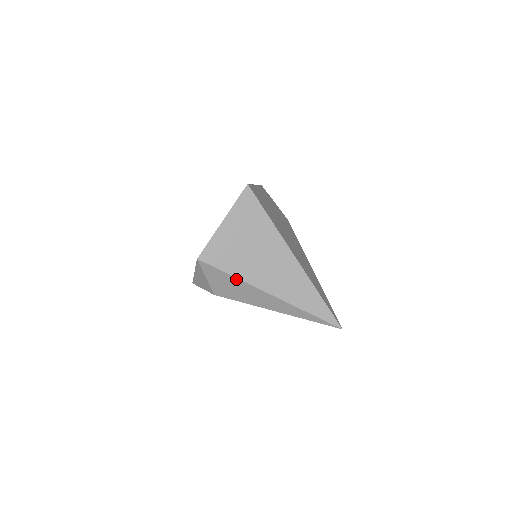
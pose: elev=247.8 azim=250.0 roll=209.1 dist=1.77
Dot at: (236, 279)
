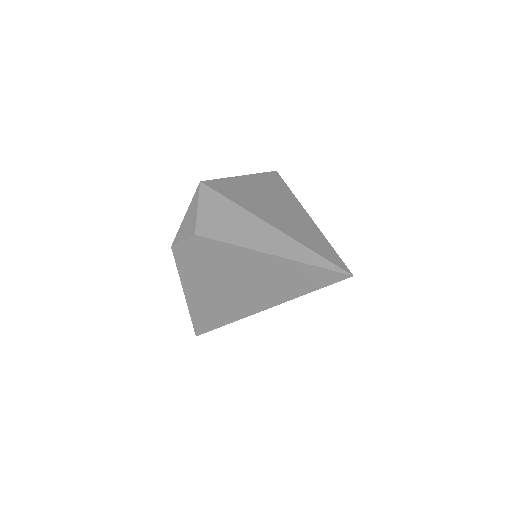
Dot at: (233, 204)
